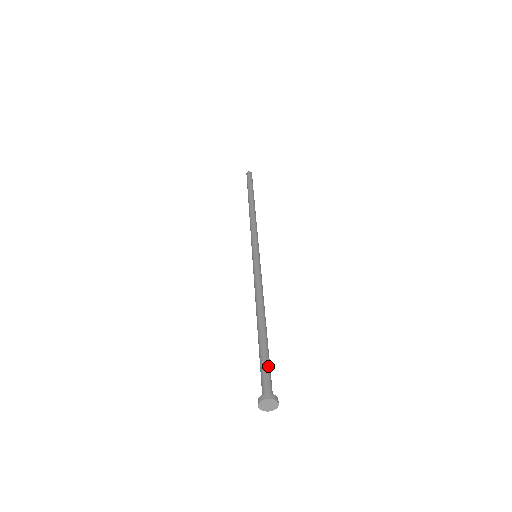
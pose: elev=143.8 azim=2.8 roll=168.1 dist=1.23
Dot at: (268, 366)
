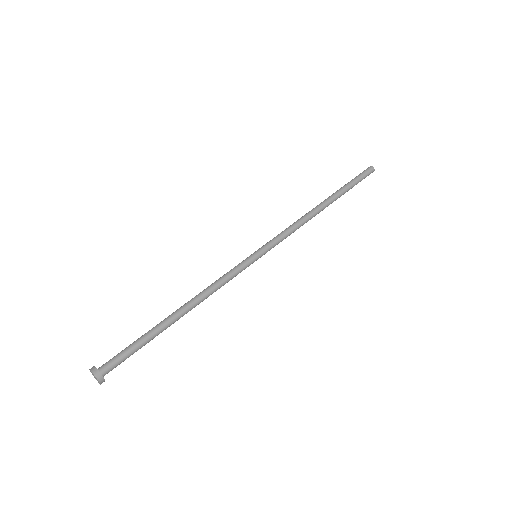
Dot at: (130, 351)
